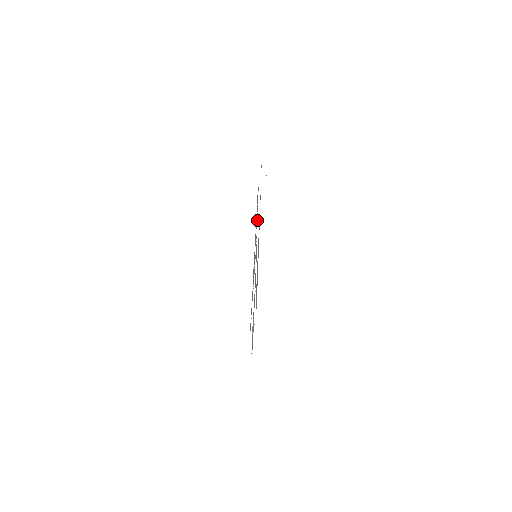
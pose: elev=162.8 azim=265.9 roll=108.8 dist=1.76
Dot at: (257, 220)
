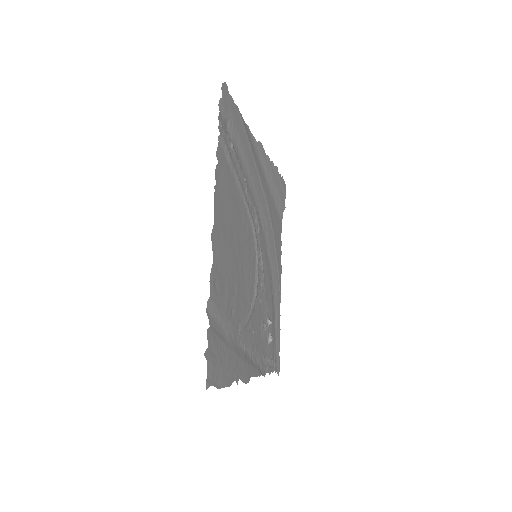
Dot at: (267, 263)
